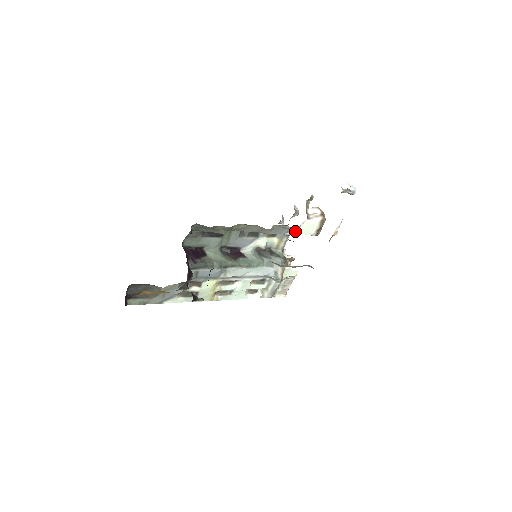
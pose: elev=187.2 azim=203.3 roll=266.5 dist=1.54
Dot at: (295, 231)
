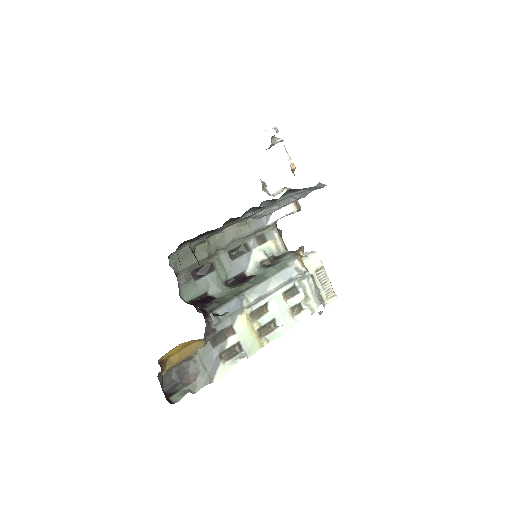
Dot at: occluded
